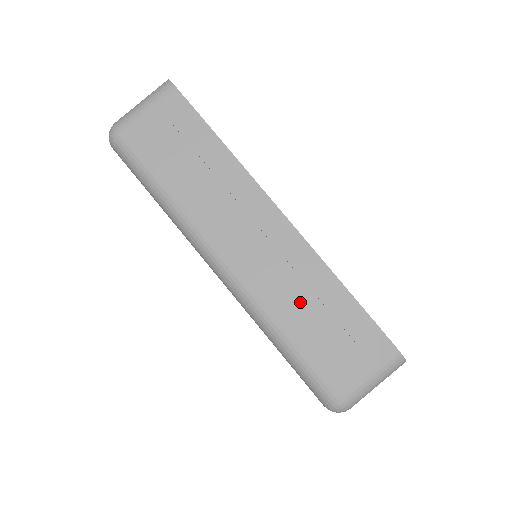
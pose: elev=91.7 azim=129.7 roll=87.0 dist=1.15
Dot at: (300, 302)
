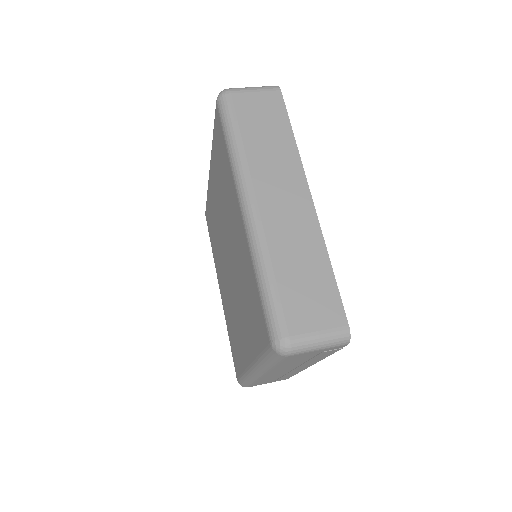
Dot at: occluded
